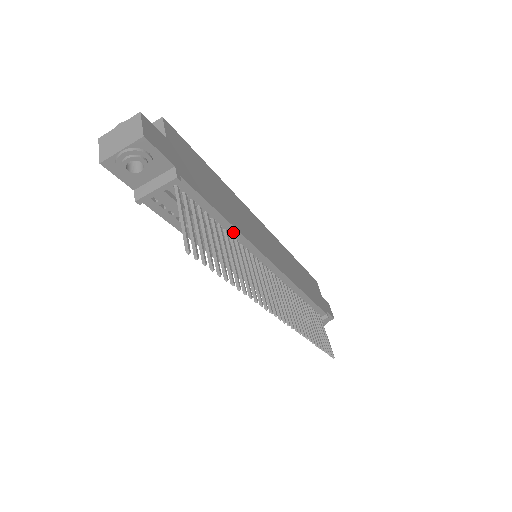
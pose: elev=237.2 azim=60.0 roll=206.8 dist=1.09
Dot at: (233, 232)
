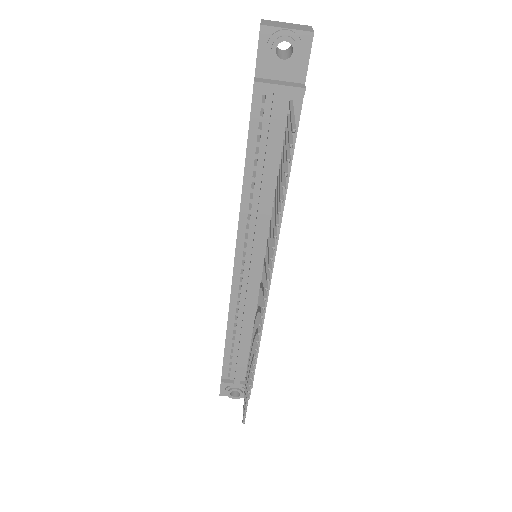
Dot at: occluded
